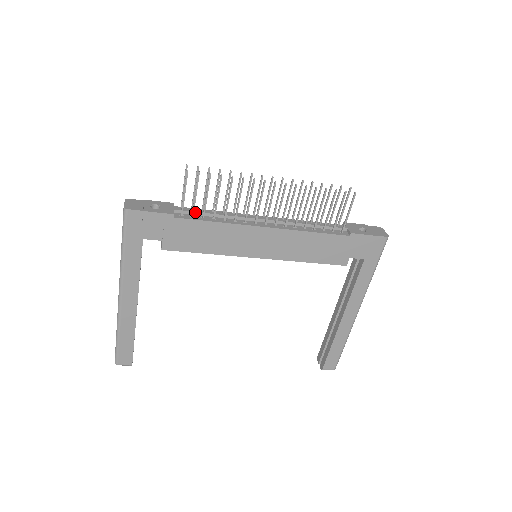
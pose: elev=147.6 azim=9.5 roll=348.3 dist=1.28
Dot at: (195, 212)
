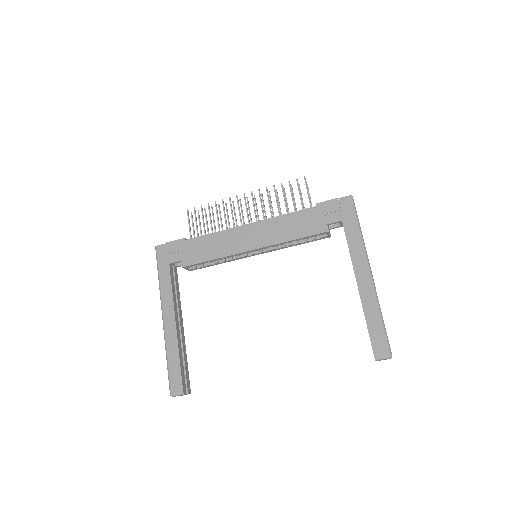
Dot at: occluded
